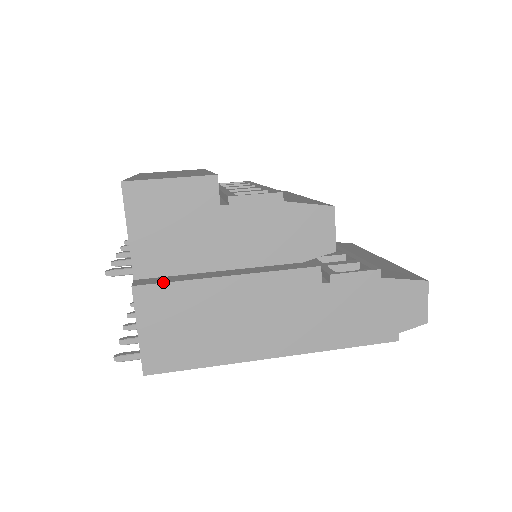
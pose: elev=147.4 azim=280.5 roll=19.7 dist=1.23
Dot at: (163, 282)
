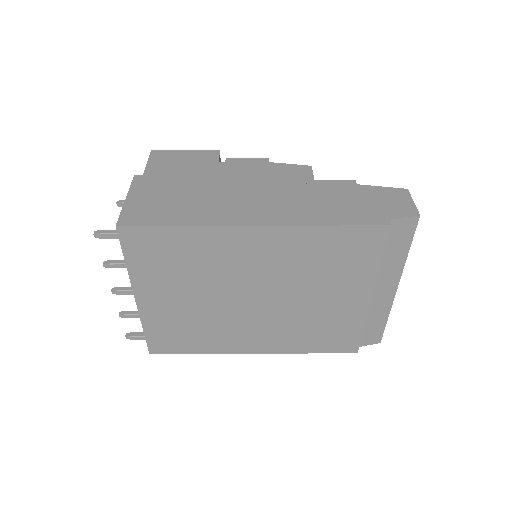
Dot at: (160, 176)
